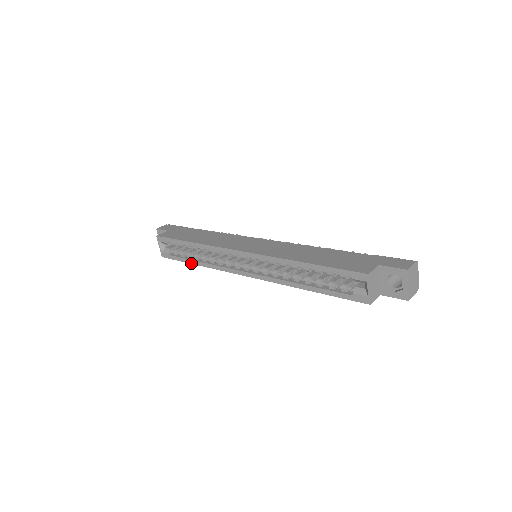
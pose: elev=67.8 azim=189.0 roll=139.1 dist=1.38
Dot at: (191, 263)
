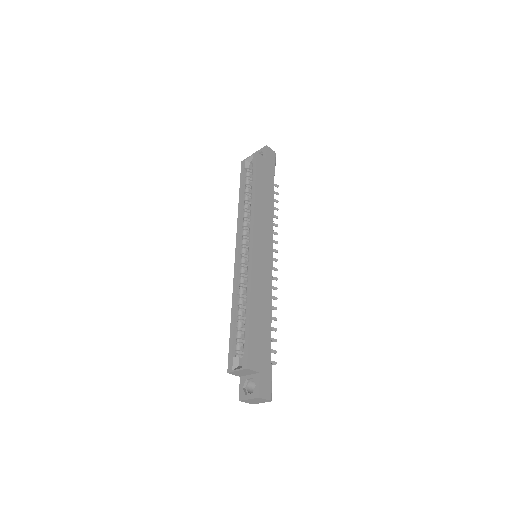
Dot at: (240, 195)
